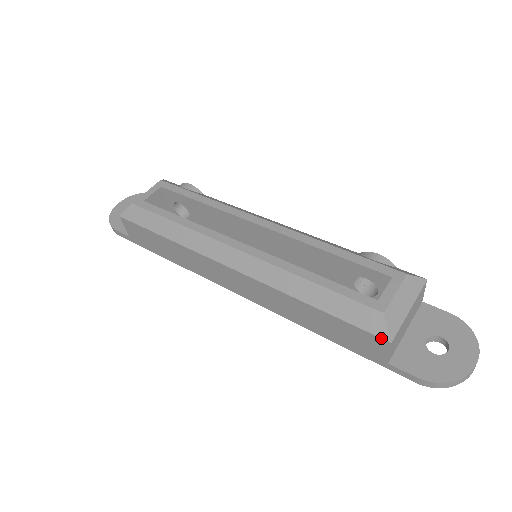
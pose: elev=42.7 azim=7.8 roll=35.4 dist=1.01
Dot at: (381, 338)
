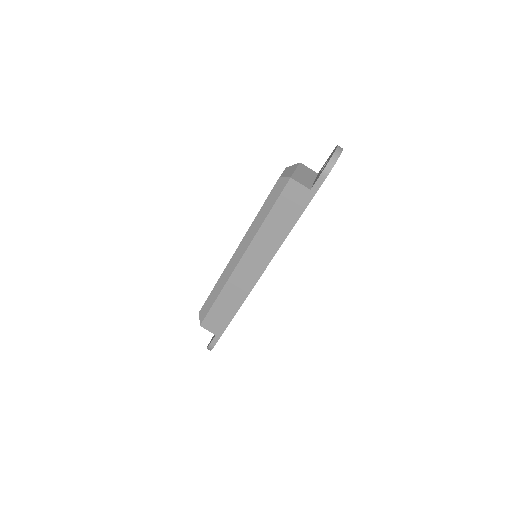
Dot at: (287, 183)
